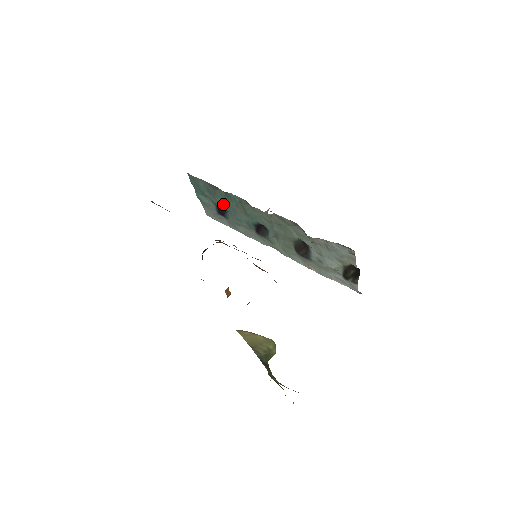
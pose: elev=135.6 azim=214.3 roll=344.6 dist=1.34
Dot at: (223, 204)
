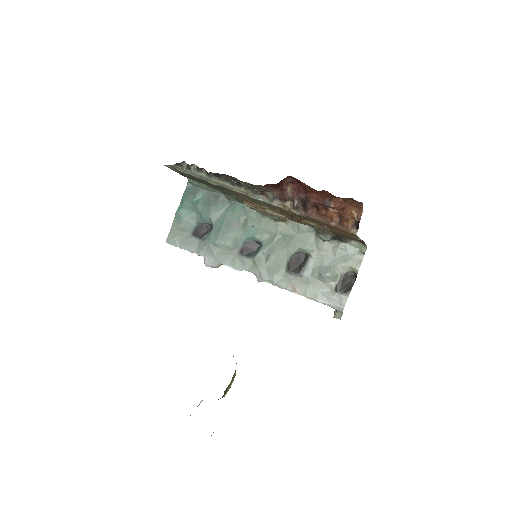
Dot at: (215, 218)
